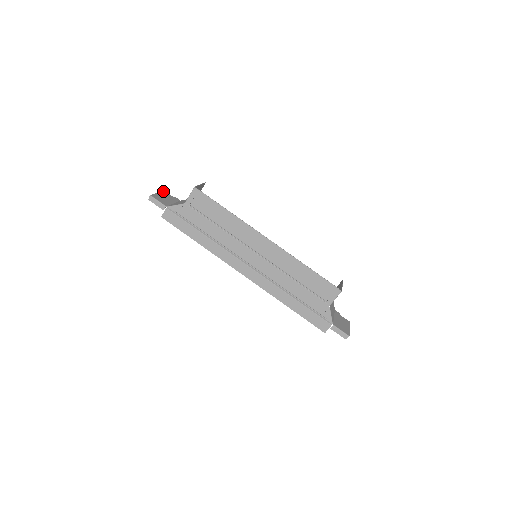
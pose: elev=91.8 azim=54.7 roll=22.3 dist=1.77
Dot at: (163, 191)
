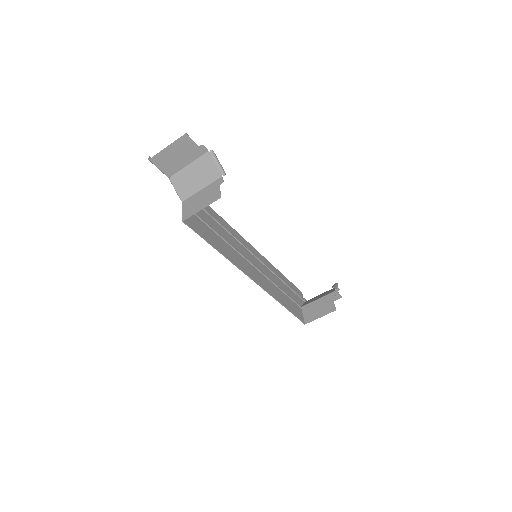
Dot at: (182, 137)
